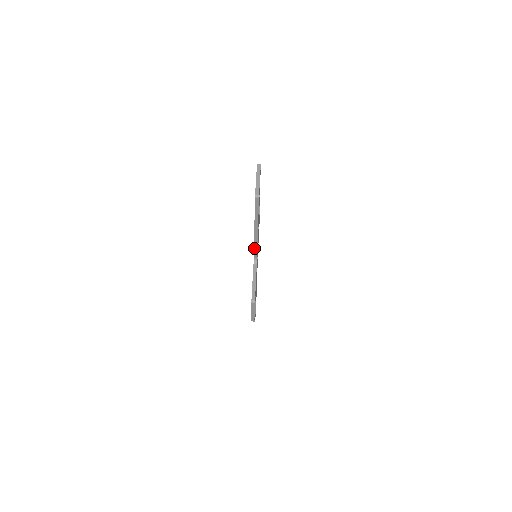
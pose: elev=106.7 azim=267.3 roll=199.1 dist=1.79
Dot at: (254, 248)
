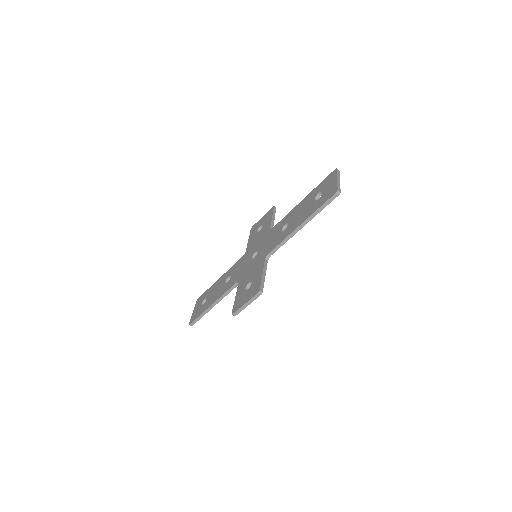
Dot at: (280, 243)
